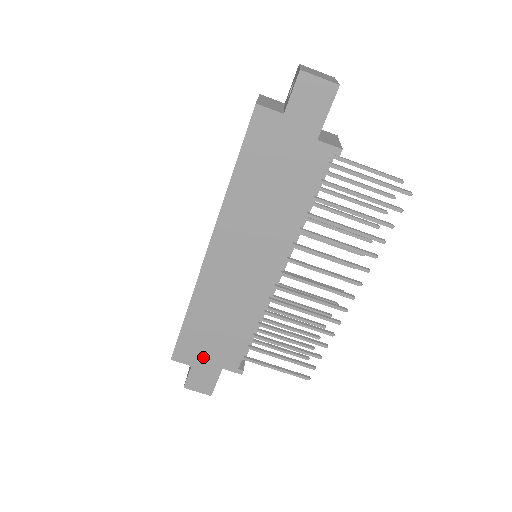
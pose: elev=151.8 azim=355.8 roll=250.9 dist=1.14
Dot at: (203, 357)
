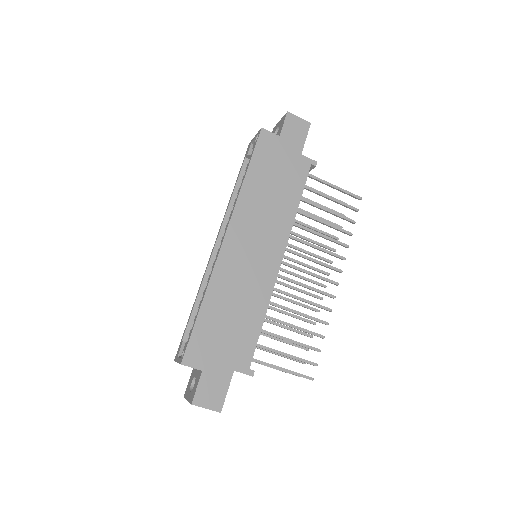
Dot at: (215, 357)
